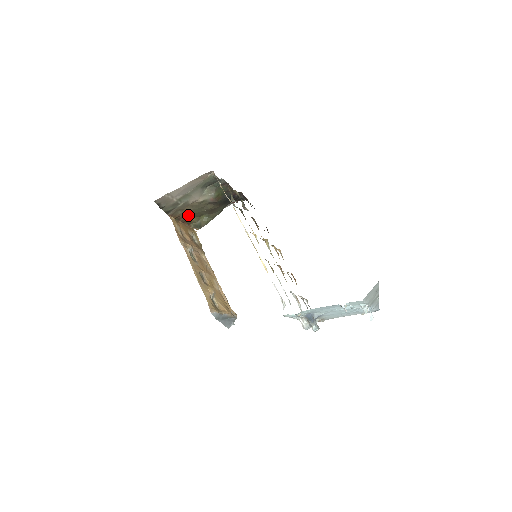
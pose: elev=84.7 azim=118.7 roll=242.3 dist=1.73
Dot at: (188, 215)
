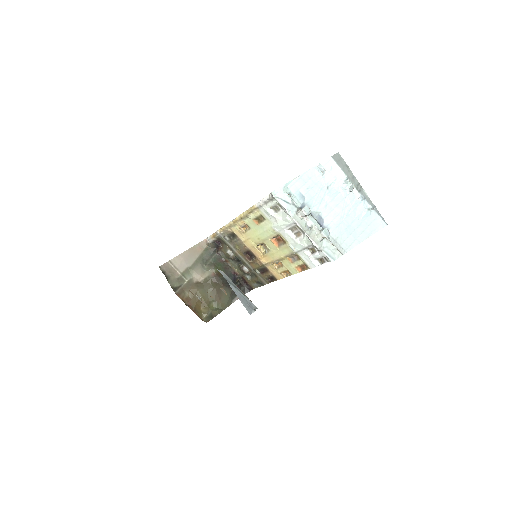
Dot at: (196, 300)
